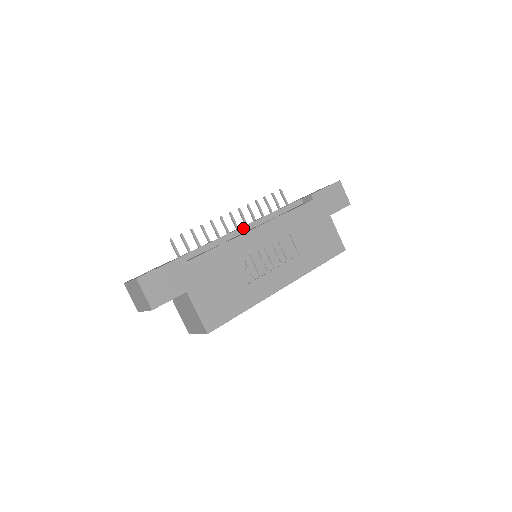
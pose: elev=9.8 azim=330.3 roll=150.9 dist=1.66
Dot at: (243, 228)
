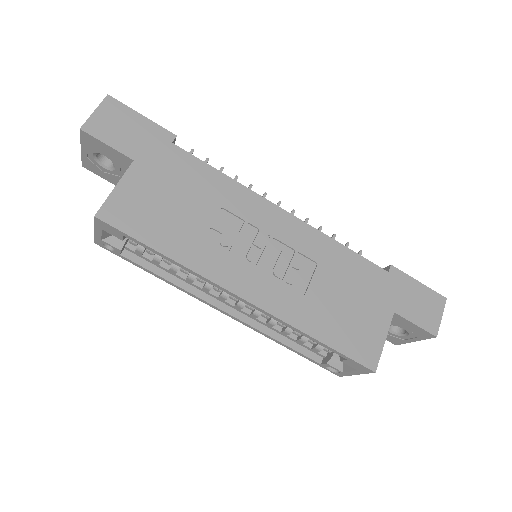
Dot at: occluded
